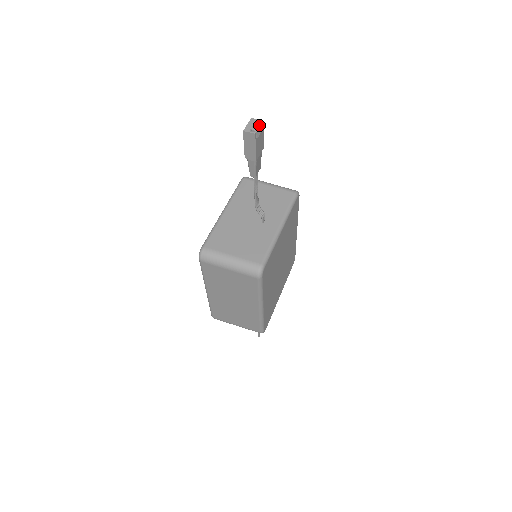
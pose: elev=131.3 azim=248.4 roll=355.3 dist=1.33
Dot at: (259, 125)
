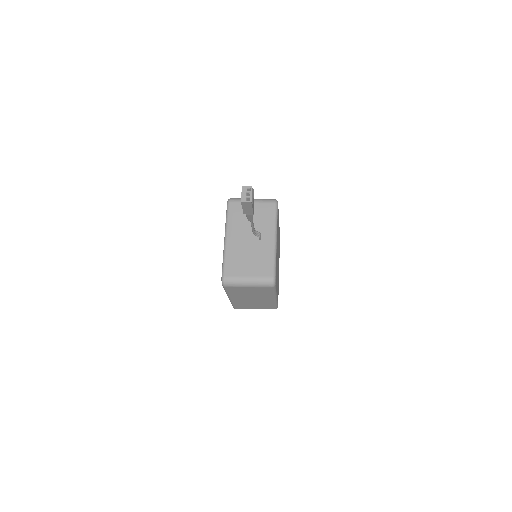
Dot at: (251, 192)
